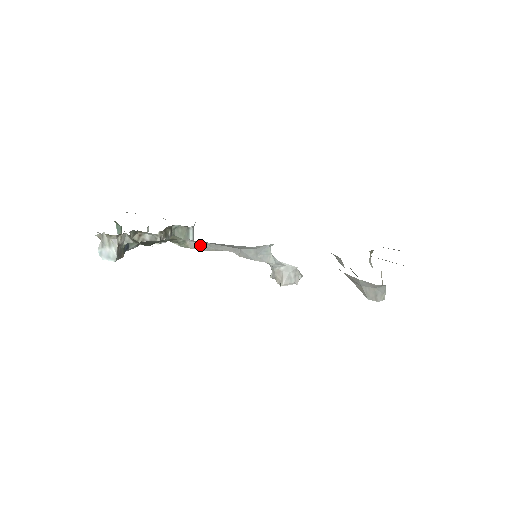
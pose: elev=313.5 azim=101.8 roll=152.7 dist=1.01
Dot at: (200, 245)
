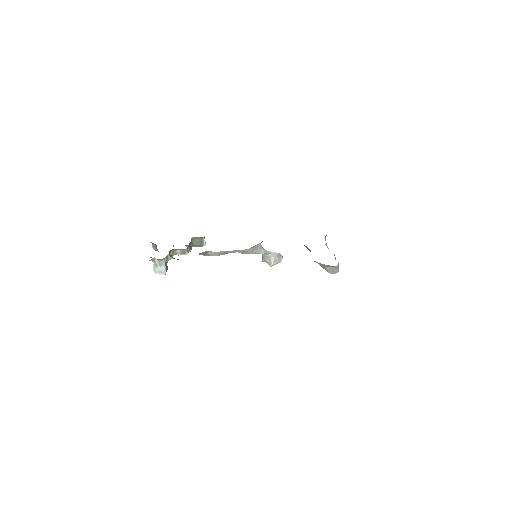
Dot at: (217, 253)
